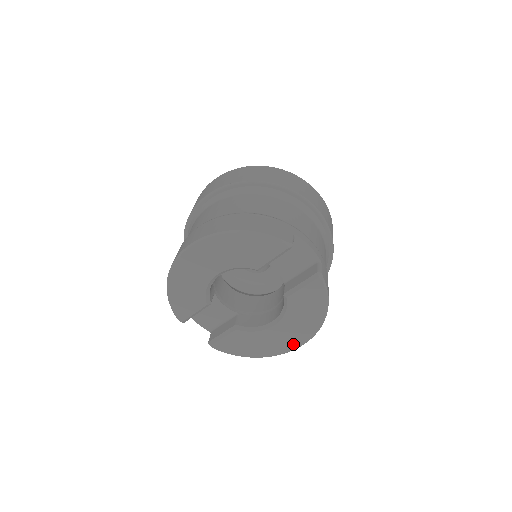
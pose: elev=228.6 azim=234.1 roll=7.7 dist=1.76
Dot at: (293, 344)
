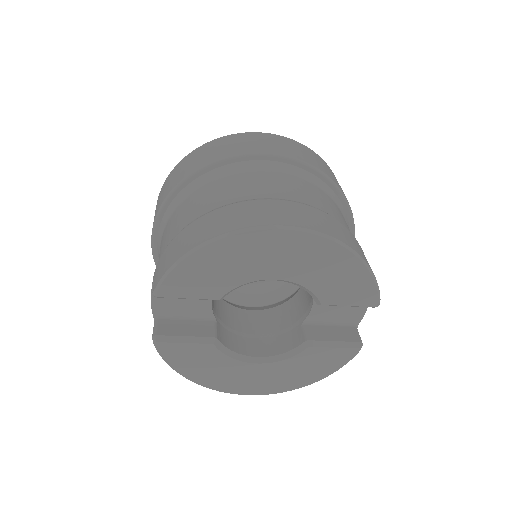
Dot at: (251, 390)
